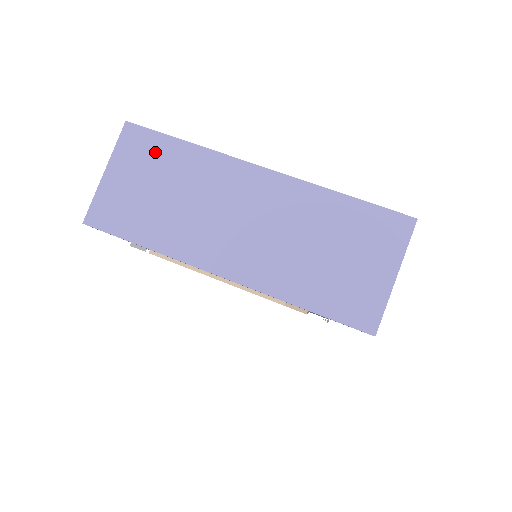
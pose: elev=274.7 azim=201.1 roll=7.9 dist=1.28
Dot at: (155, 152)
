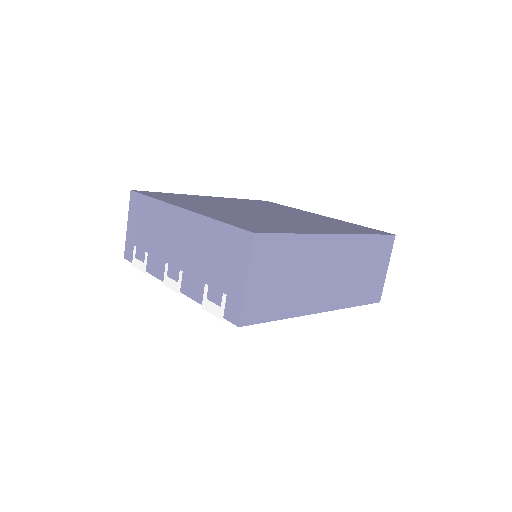
Dot at: (278, 250)
